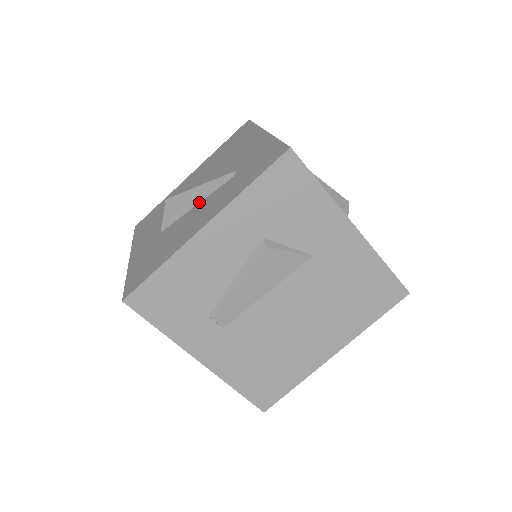
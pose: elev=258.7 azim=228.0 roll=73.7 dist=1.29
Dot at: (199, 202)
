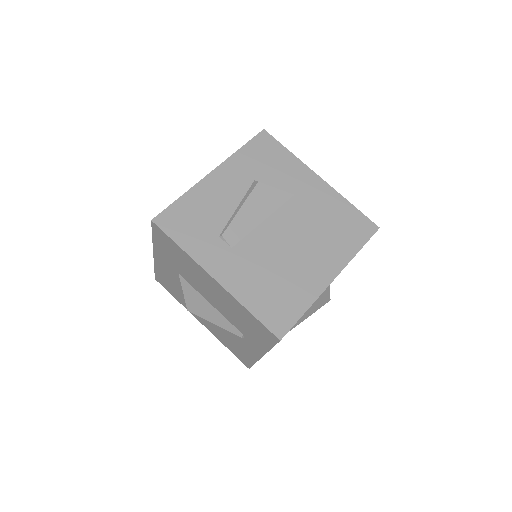
Dot at: occluded
